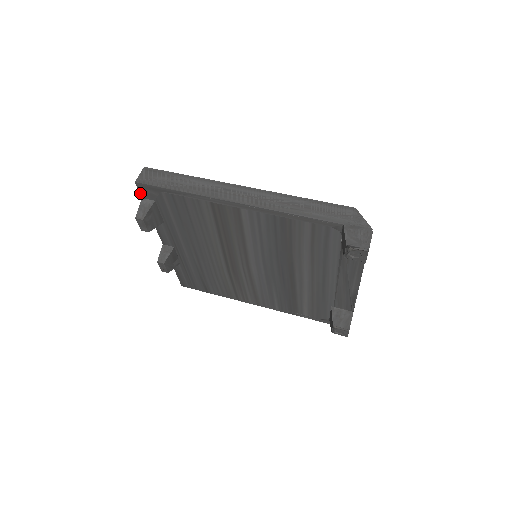
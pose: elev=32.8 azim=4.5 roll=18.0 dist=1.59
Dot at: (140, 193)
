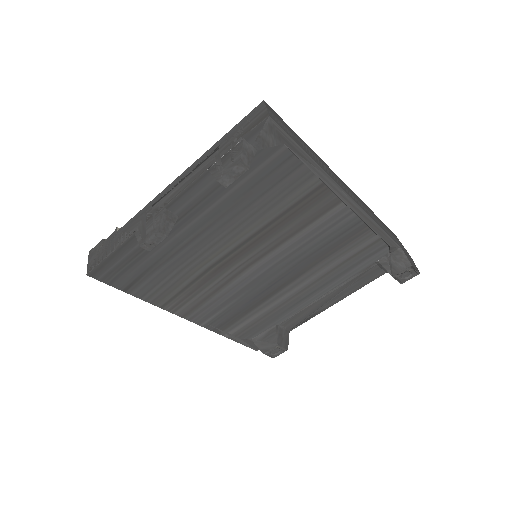
Dot at: (251, 131)
